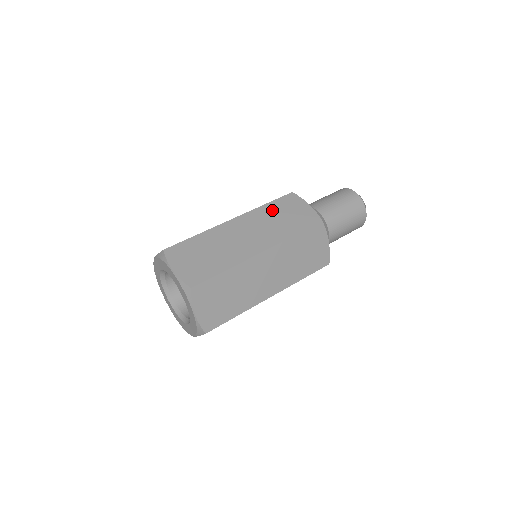
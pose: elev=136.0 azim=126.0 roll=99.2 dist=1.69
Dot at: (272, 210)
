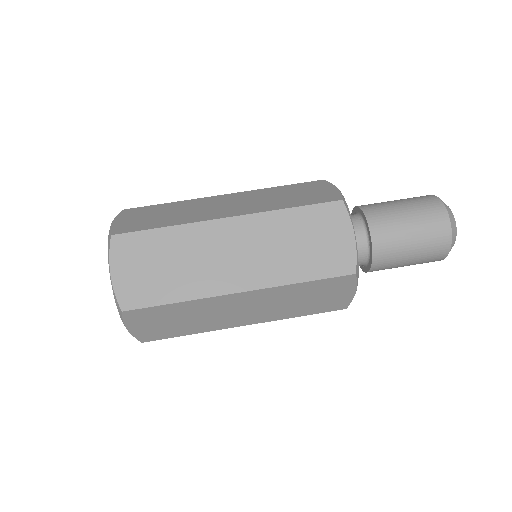
Dot at: (281, 190)
